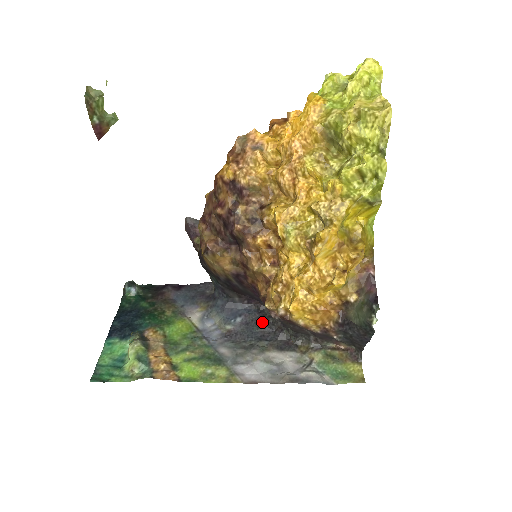
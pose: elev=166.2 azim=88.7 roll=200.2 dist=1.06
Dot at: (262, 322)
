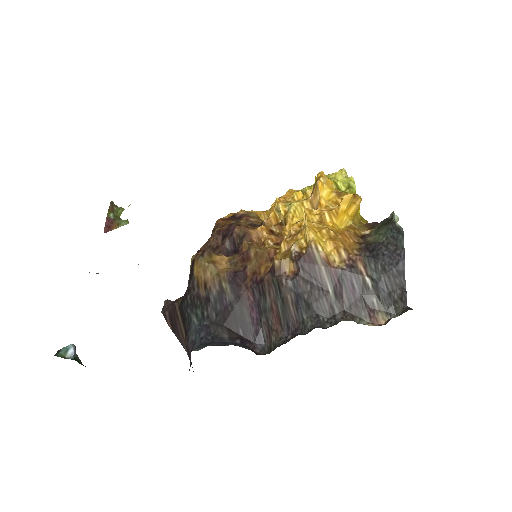
Dot at: occluded
